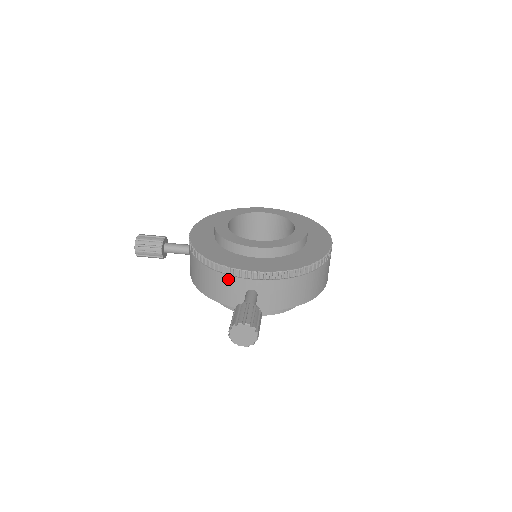
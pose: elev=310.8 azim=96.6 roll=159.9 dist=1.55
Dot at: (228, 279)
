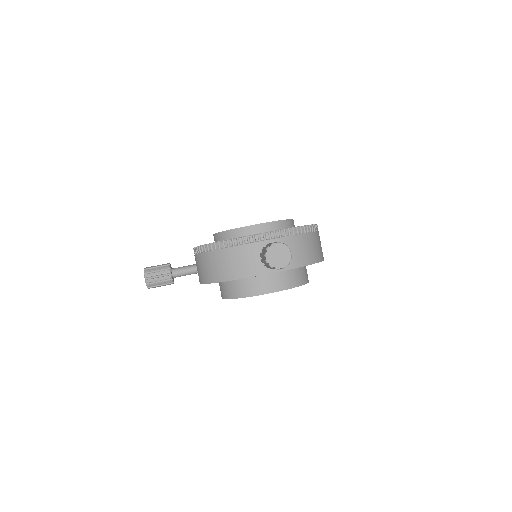
Dot at: (244, 249)
